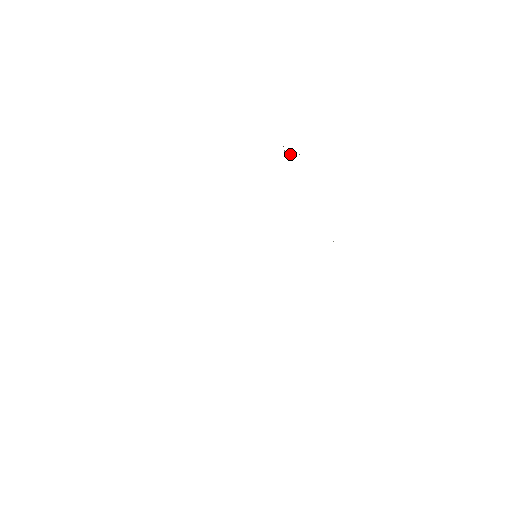
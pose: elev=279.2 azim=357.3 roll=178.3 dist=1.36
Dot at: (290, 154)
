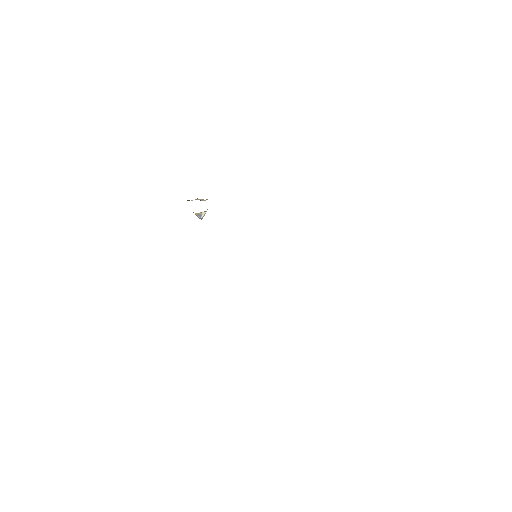
Dot at: (203, 213)
